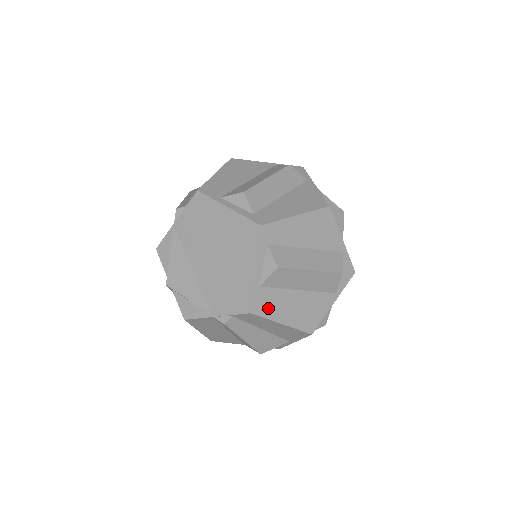
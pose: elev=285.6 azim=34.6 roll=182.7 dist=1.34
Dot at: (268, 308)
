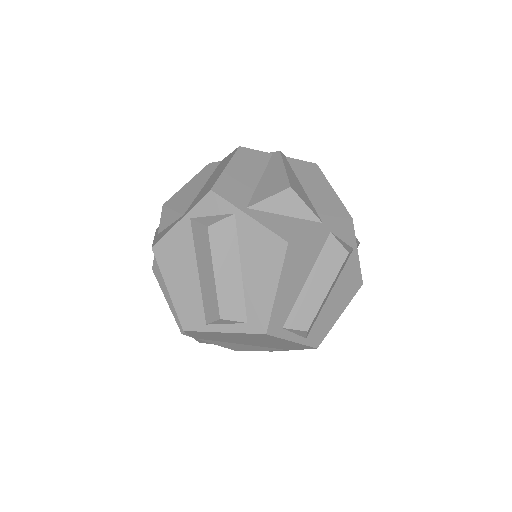
Dot at: (323, 330)
